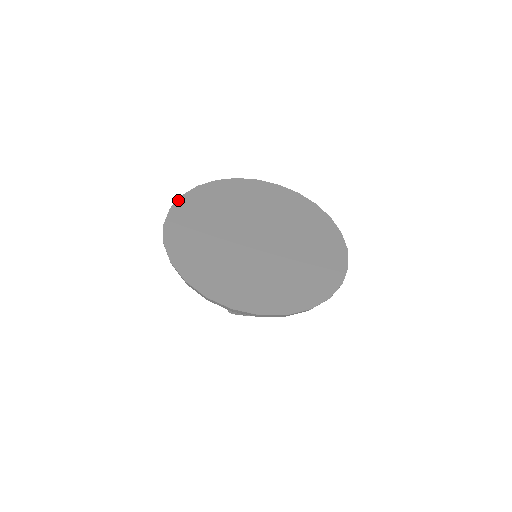
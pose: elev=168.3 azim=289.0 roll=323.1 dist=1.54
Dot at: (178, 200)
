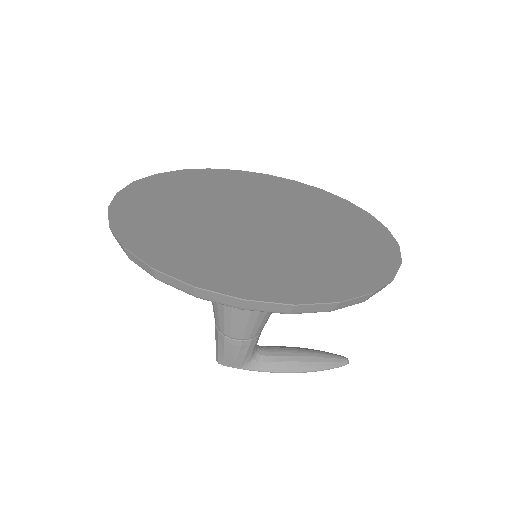
Dot at: (148, 176)
